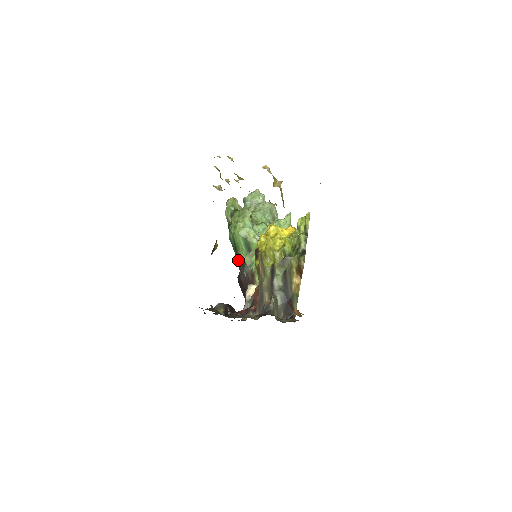
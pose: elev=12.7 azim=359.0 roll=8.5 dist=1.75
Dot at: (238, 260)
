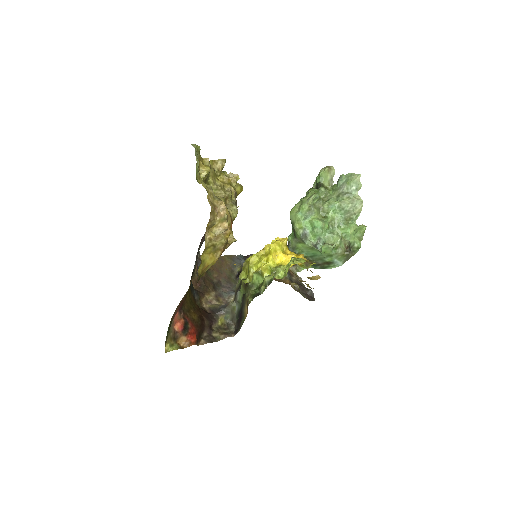
Dot at: occluded
